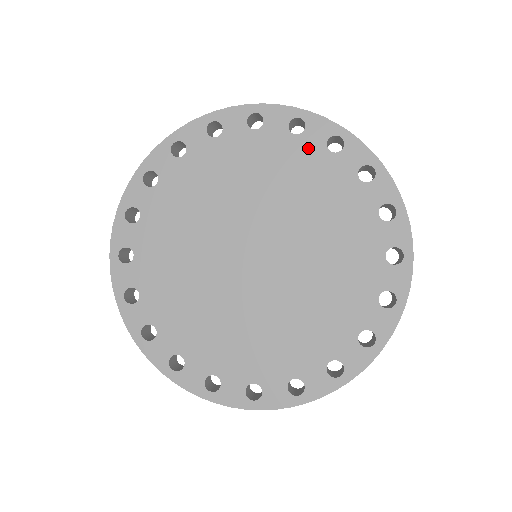
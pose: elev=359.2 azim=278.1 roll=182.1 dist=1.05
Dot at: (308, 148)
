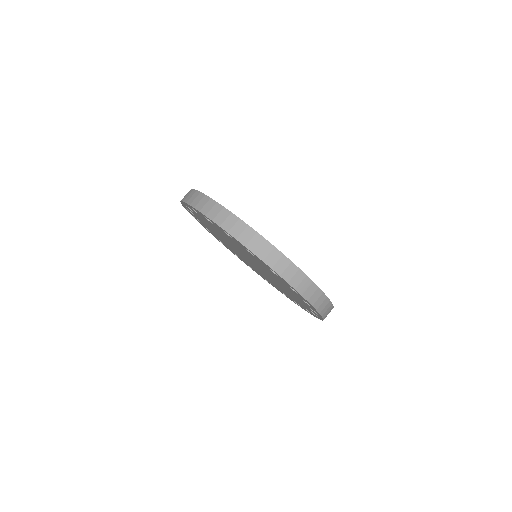
Dot at: (260, 262)
